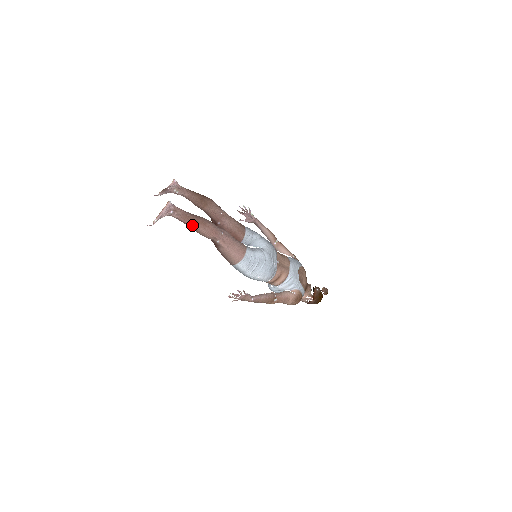
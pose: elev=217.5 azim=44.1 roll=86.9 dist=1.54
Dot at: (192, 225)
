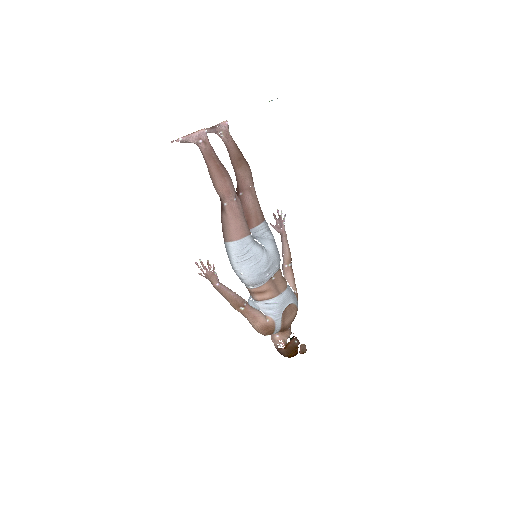
Dot at: (211, 168)
